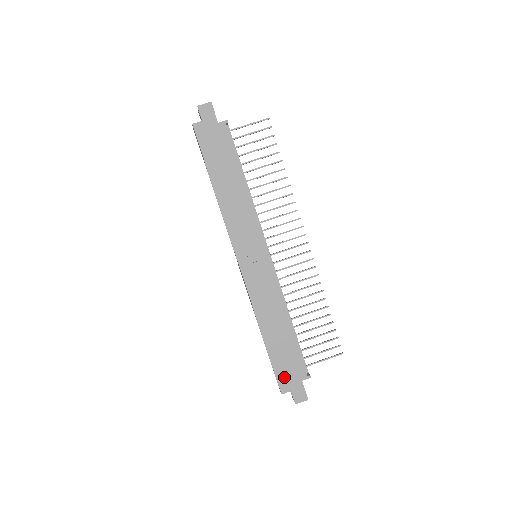
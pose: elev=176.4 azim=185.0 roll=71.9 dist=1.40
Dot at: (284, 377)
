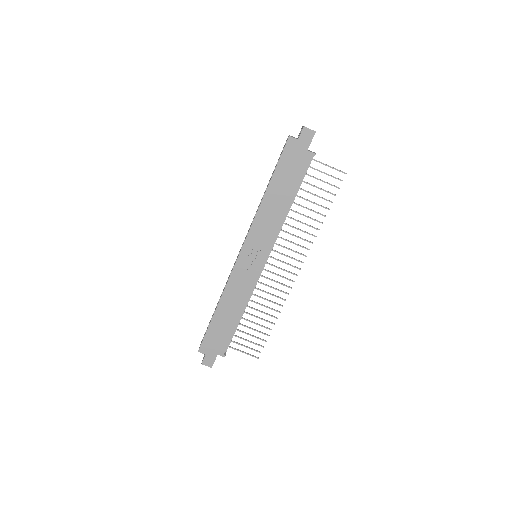
Dot at: (208, 343)
